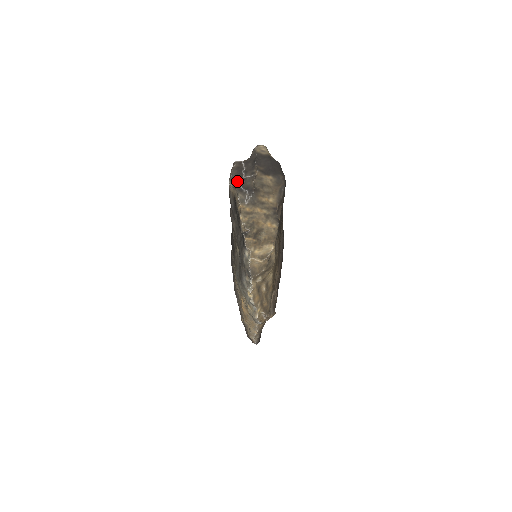
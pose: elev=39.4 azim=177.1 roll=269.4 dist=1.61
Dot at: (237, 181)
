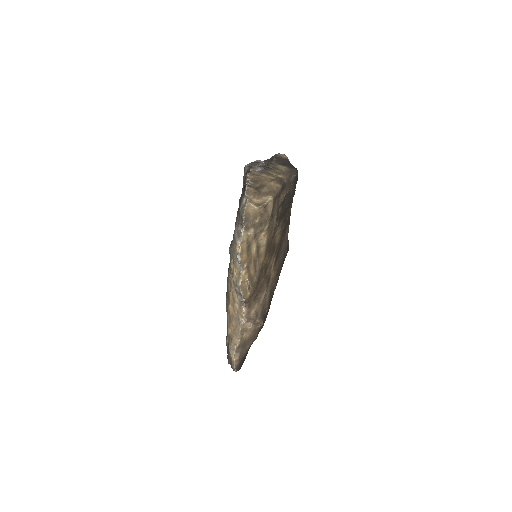
Dot at: (253, 165)
